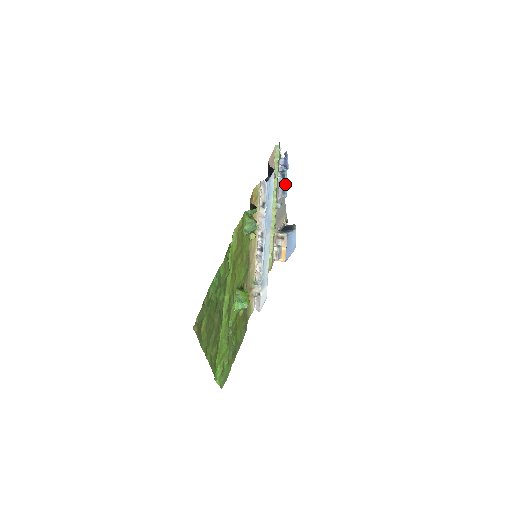
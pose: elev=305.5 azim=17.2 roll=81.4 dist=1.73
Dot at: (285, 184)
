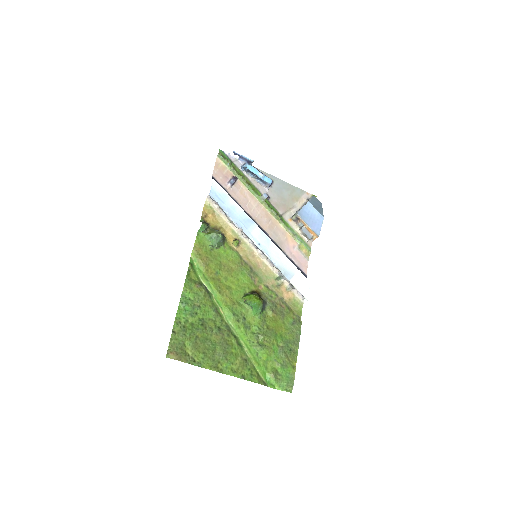
Dot at: (257, 176)
